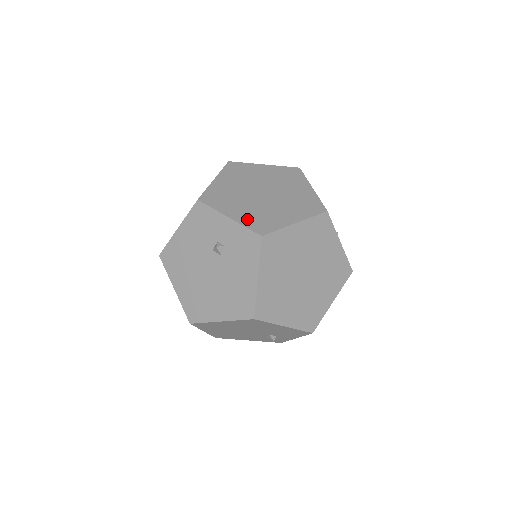
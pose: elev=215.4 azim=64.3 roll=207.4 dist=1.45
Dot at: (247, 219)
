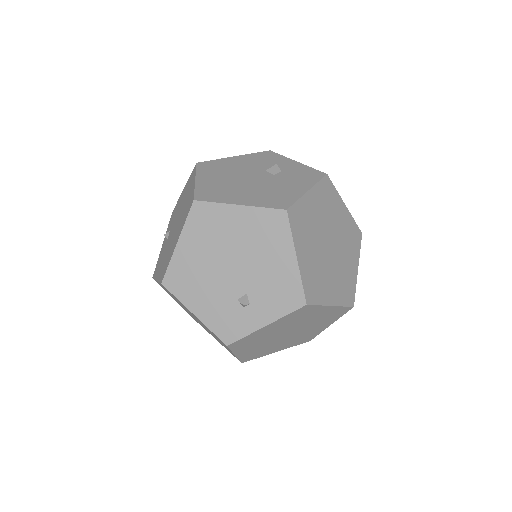
Dot at: occluded
